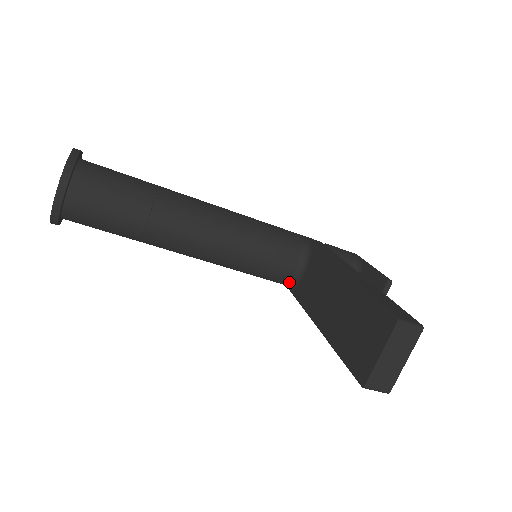
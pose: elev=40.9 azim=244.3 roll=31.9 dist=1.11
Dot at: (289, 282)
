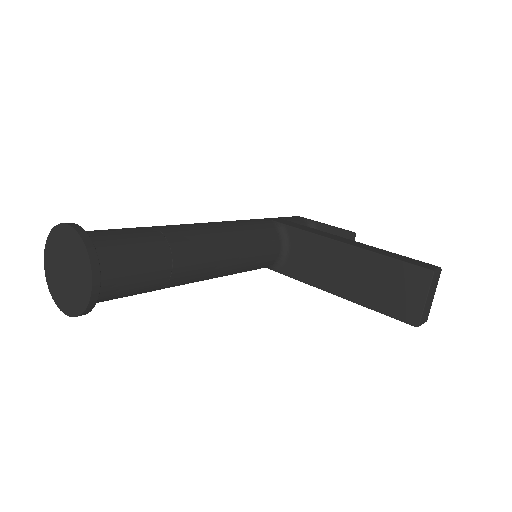
Dot at: (273, 264)
